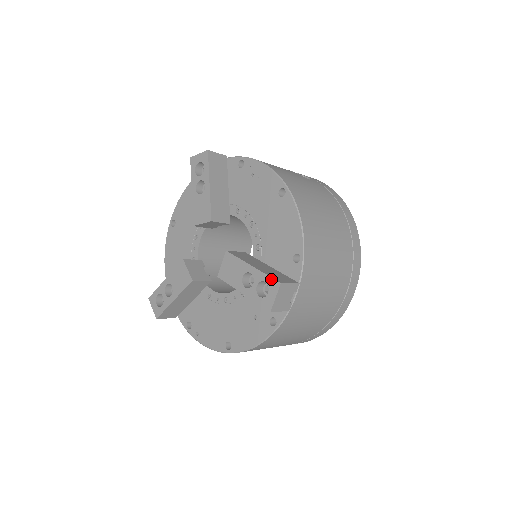
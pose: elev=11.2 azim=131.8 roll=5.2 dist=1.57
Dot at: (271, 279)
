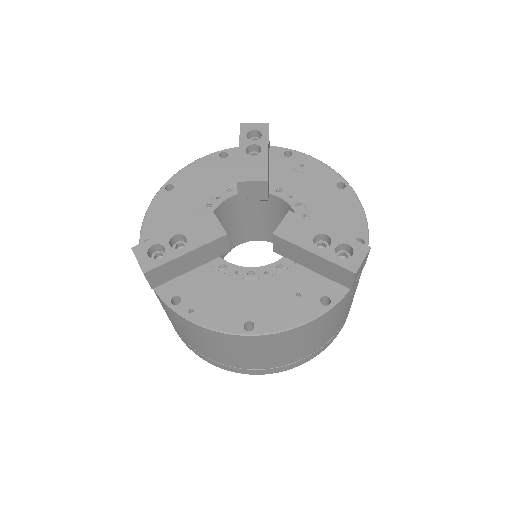
Dot at: (357, 242)
